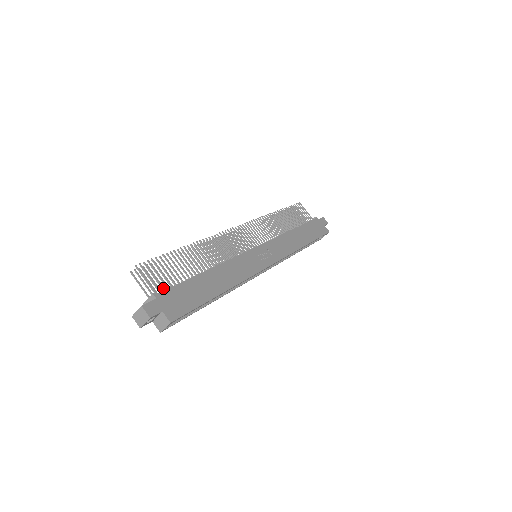
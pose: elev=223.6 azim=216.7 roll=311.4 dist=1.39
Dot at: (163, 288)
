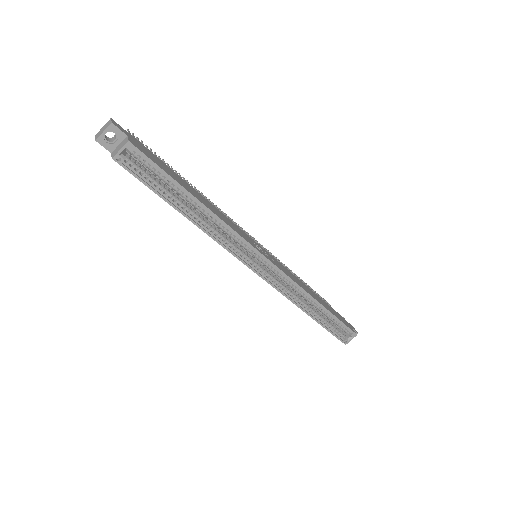
Dot at: occluded
